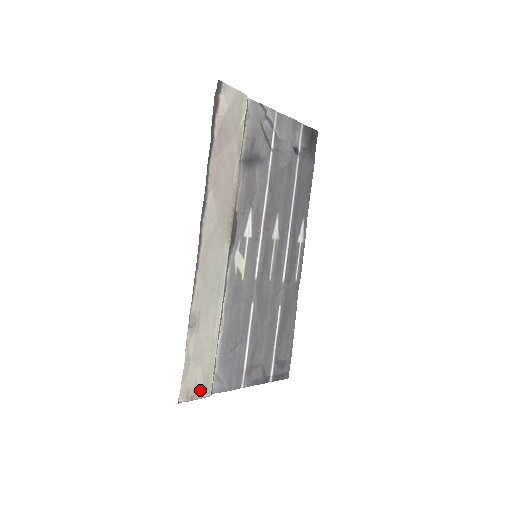
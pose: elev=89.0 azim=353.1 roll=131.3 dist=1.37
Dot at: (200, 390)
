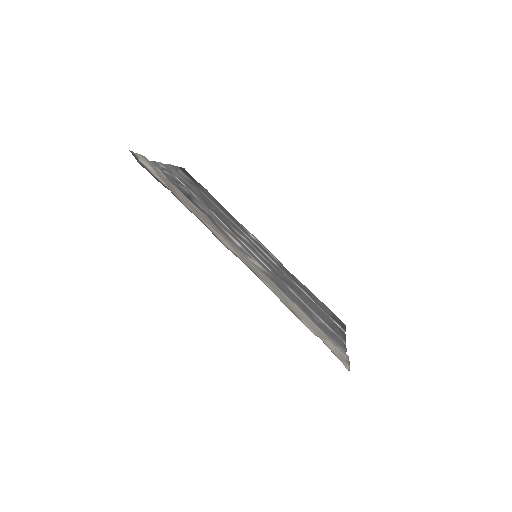
Dot at: (343, 355)
